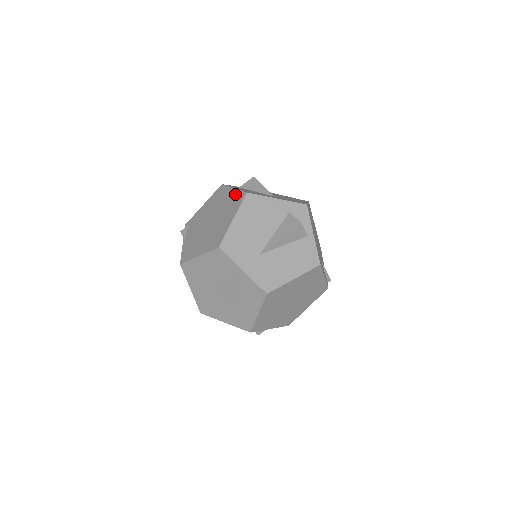
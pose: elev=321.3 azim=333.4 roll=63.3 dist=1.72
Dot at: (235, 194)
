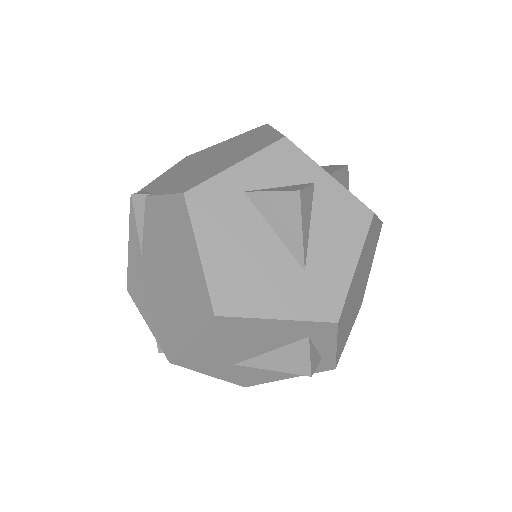
Dot at: (240, 135)
